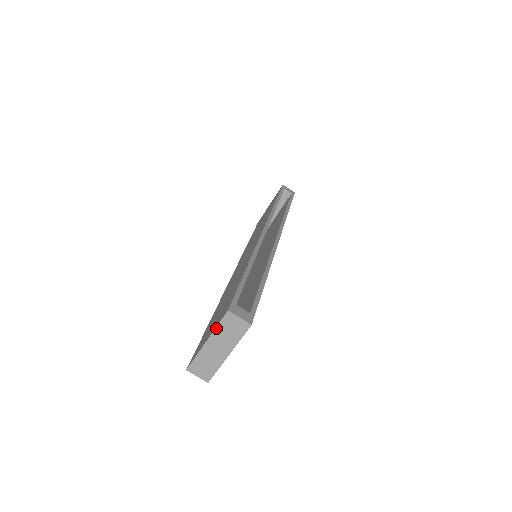
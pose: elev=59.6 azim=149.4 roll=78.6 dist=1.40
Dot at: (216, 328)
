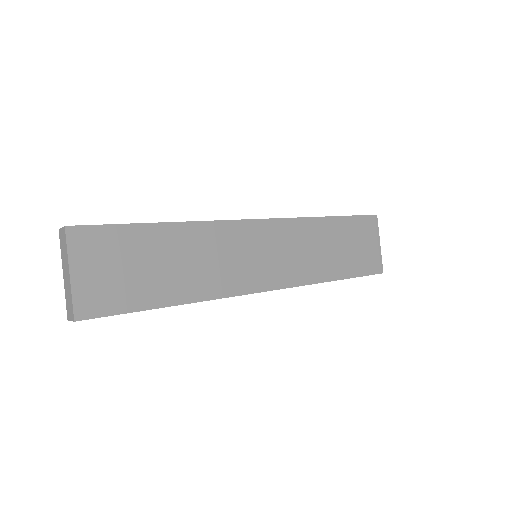
Dot at: (61, 254)
